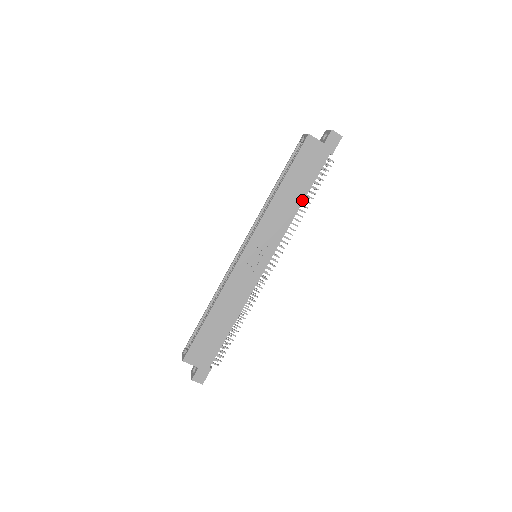
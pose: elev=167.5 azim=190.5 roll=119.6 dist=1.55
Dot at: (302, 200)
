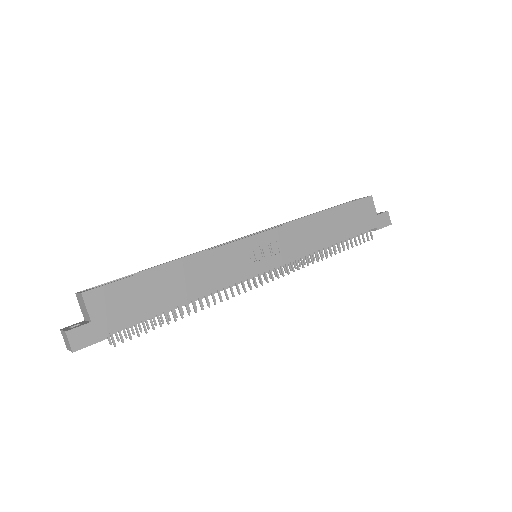
Dot at: (334, 242)
